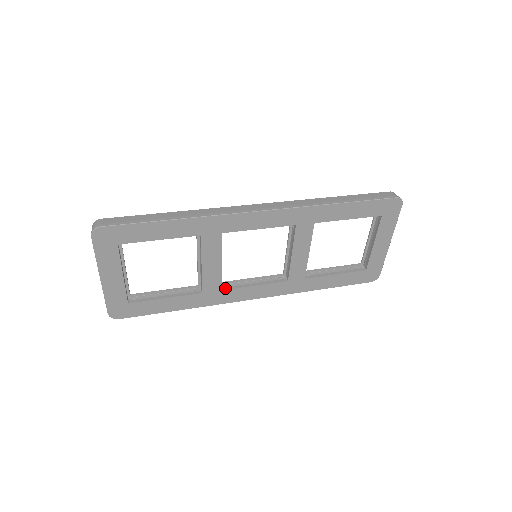
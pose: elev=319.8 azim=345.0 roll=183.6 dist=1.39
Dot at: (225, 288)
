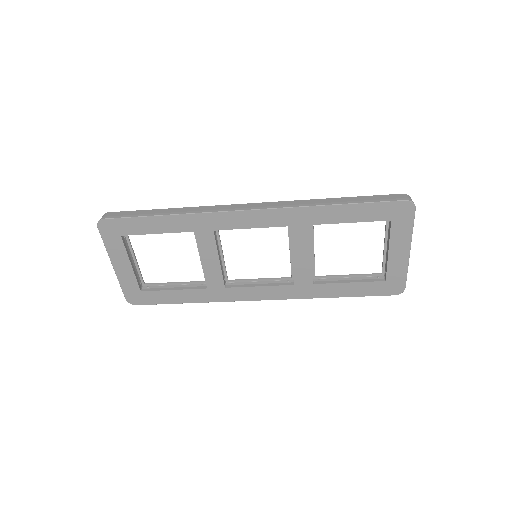
Dot at: (230, 286)
